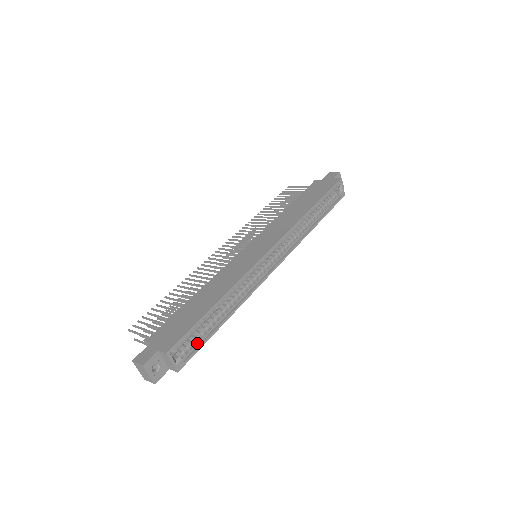
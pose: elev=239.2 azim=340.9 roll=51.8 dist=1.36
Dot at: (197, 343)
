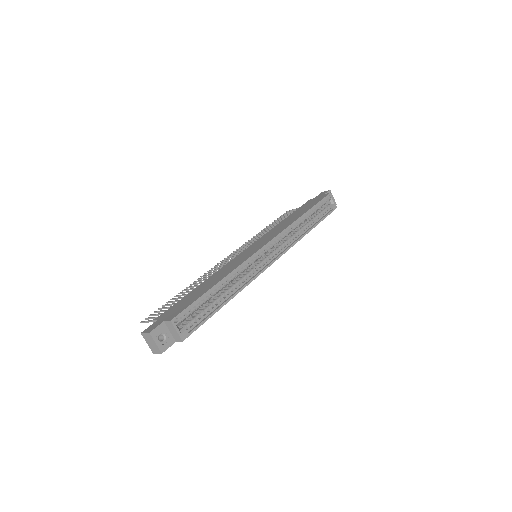
Dot at: (201, 318)
